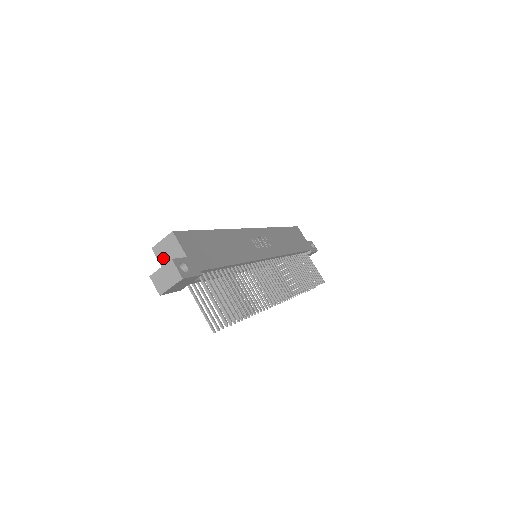
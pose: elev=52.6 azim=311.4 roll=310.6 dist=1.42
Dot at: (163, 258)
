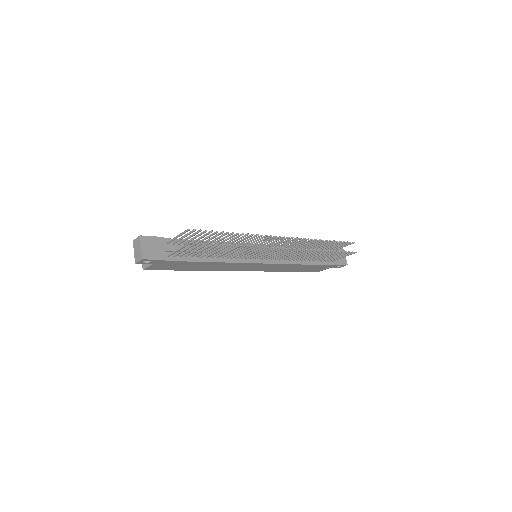
Dot at: occluded
